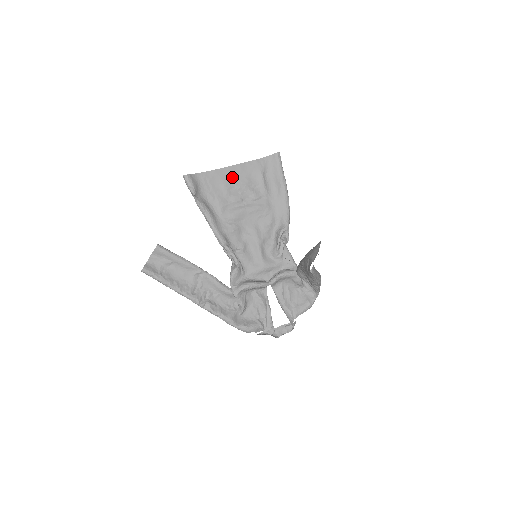
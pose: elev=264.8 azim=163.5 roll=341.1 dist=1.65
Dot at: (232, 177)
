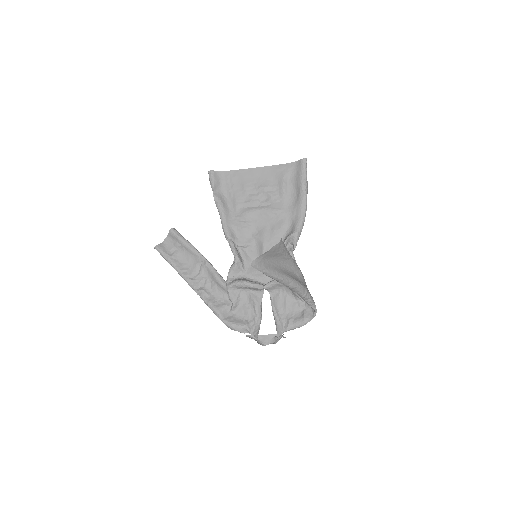
Dot at: (254, 178)
